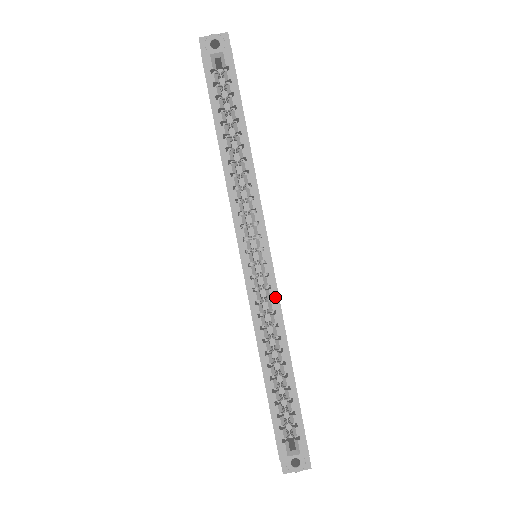
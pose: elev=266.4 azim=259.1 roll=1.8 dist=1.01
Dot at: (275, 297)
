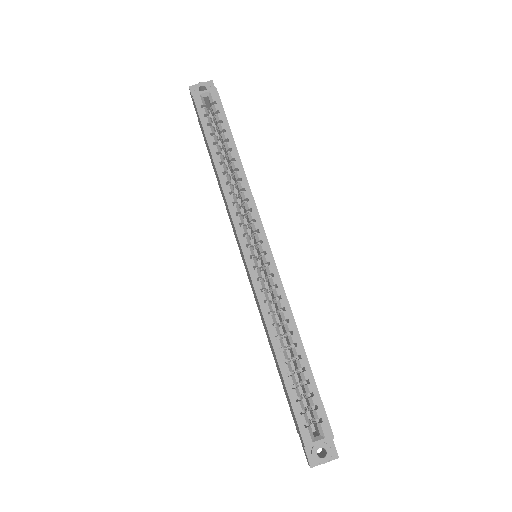
Dot at: (278, 283)
